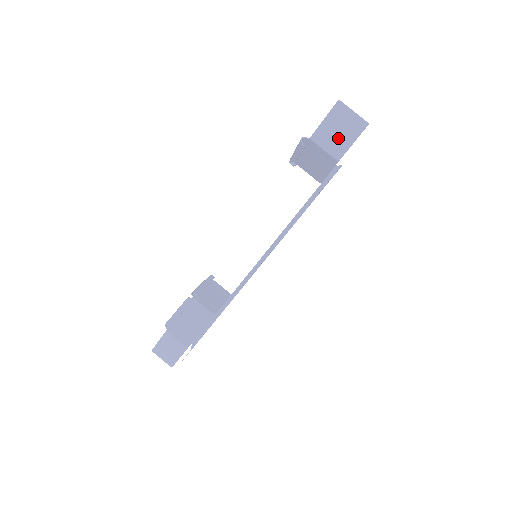
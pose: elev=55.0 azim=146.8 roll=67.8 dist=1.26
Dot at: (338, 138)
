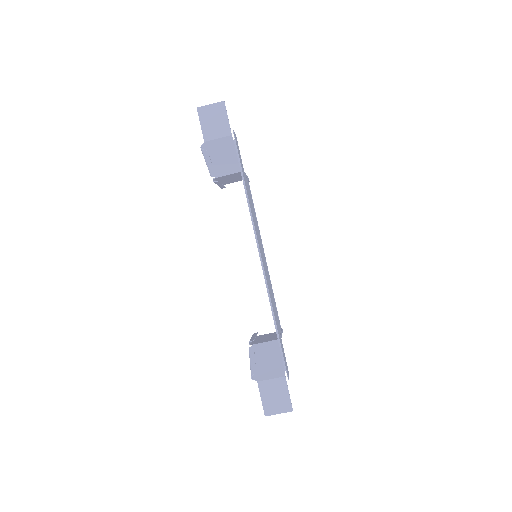
Dot at: (218, 125)
